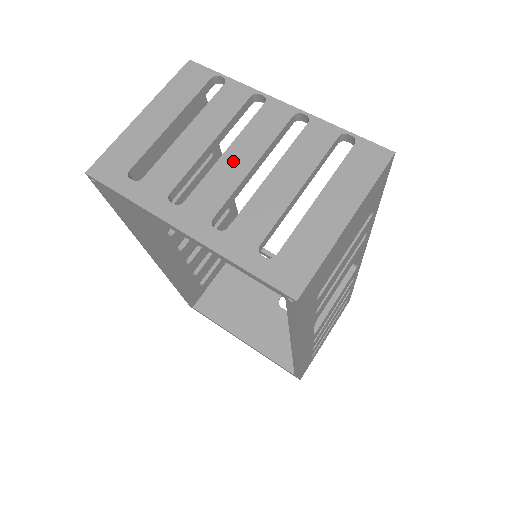
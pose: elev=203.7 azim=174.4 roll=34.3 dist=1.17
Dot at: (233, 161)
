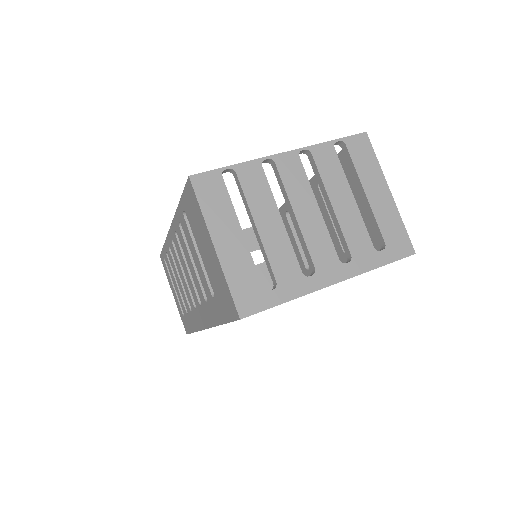
Dot at: (307, 217)
